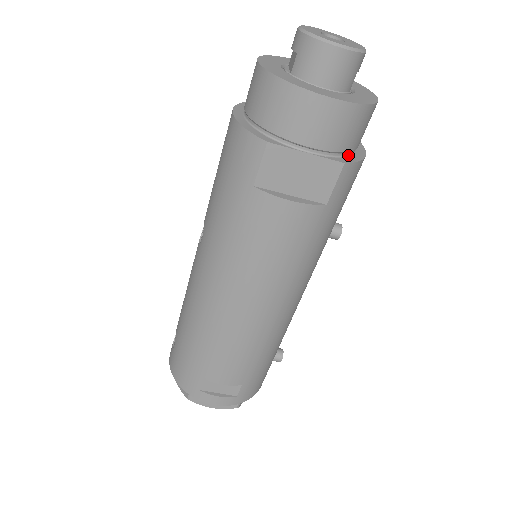
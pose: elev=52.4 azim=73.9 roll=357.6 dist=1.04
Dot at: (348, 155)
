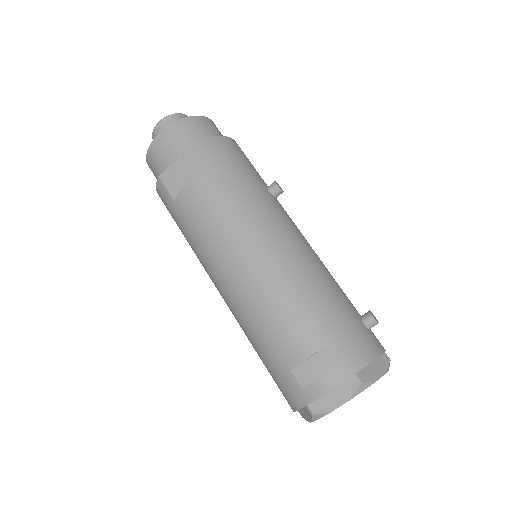
Dot at: occluded
